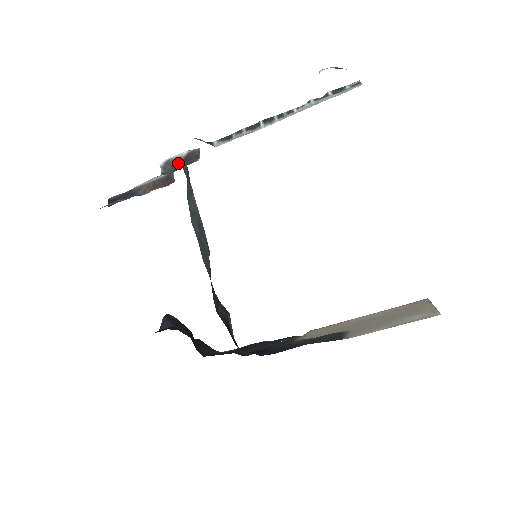
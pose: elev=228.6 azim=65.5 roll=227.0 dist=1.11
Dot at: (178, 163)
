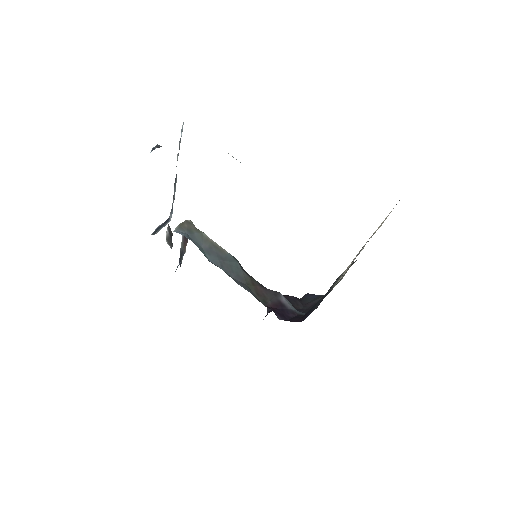
Dot at: (170, 238)
